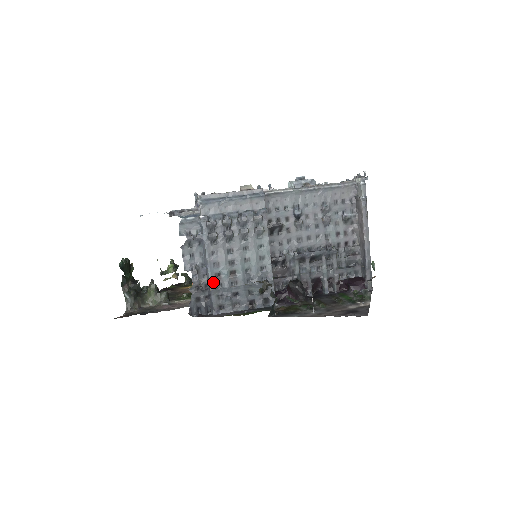
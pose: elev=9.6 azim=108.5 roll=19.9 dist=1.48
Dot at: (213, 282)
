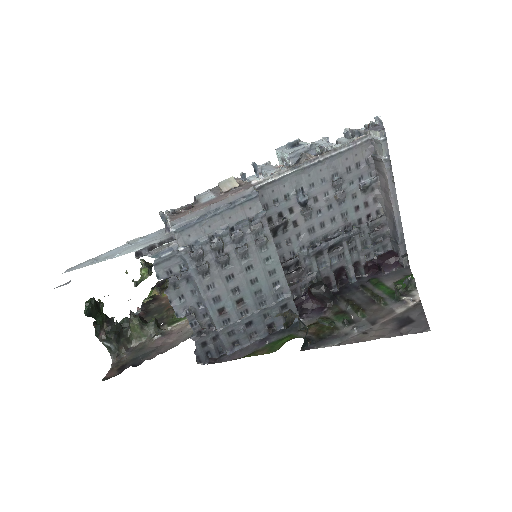
Dot at: (218, 320)
